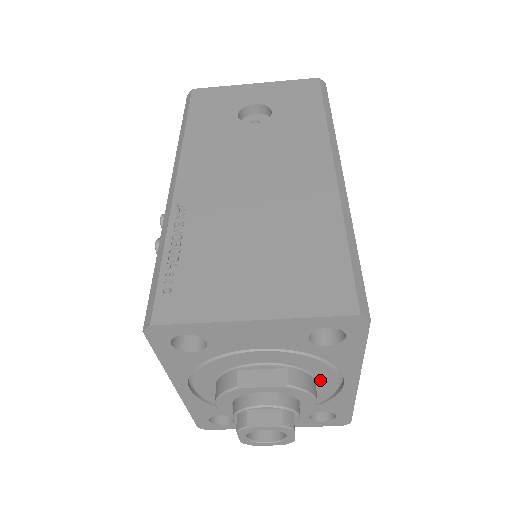
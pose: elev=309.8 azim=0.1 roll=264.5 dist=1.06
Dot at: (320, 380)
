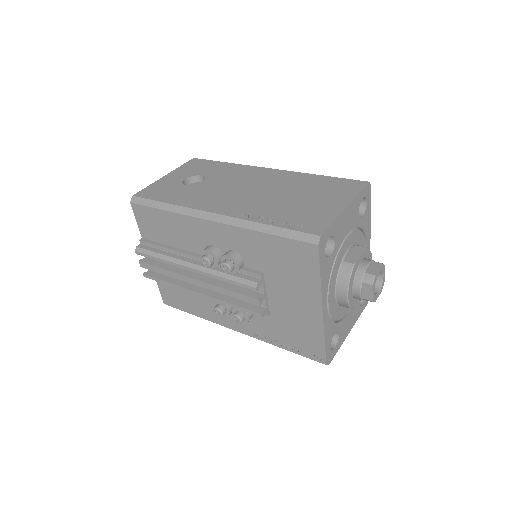
Dot at: occluded
